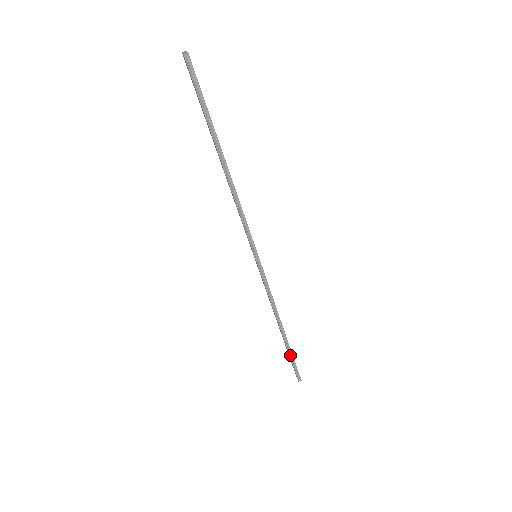
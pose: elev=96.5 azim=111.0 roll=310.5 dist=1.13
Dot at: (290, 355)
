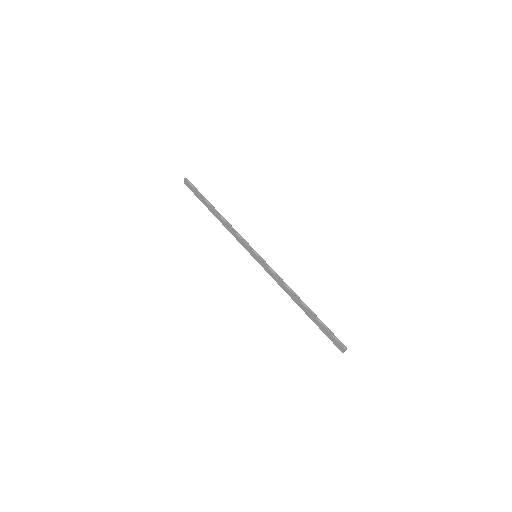
Dot at: (321, 324)
